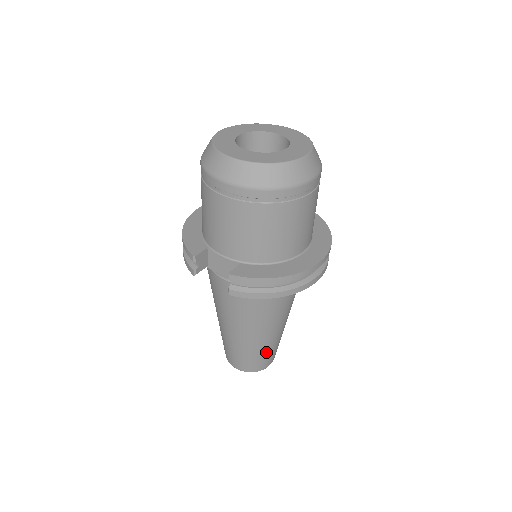
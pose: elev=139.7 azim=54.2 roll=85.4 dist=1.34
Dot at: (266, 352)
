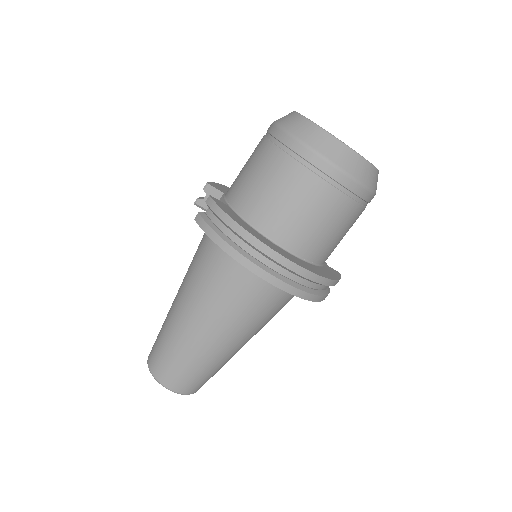
Dot at: (180, 358)
